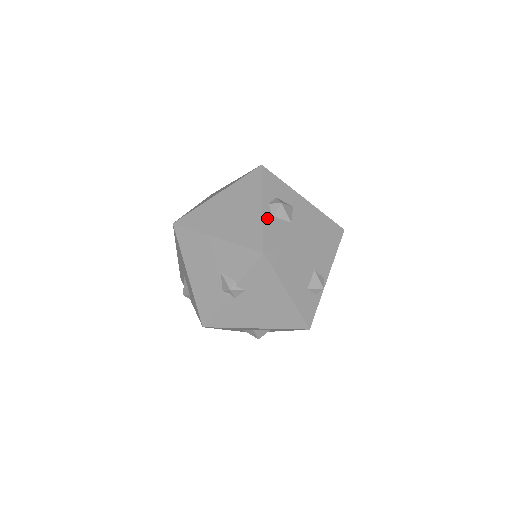
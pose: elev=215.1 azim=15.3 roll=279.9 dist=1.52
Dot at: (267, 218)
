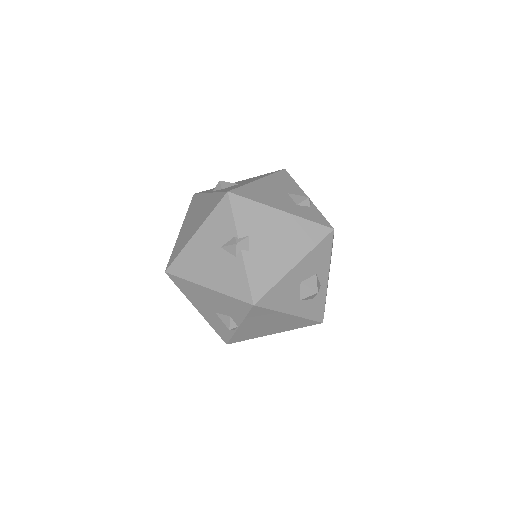
Dot at: (217, 191)
